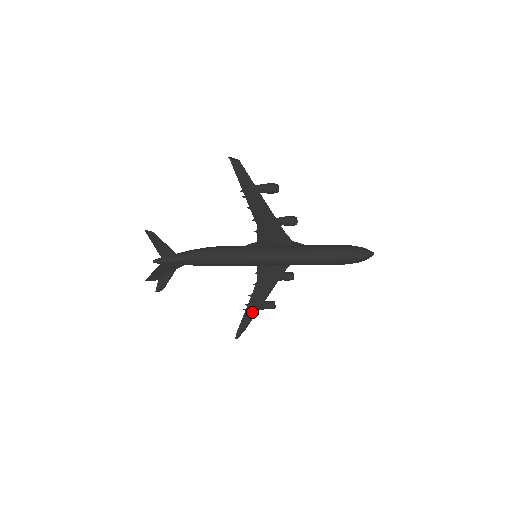
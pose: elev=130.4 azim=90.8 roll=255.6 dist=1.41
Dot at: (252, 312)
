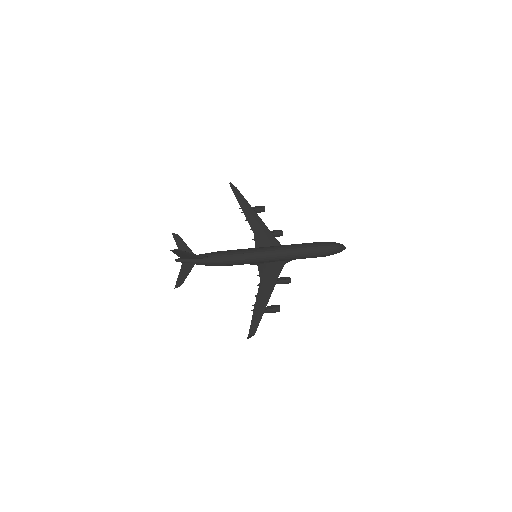
Dot at: (260, 311)
